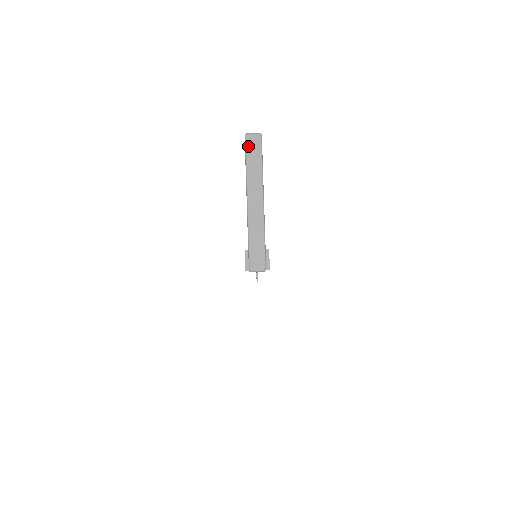
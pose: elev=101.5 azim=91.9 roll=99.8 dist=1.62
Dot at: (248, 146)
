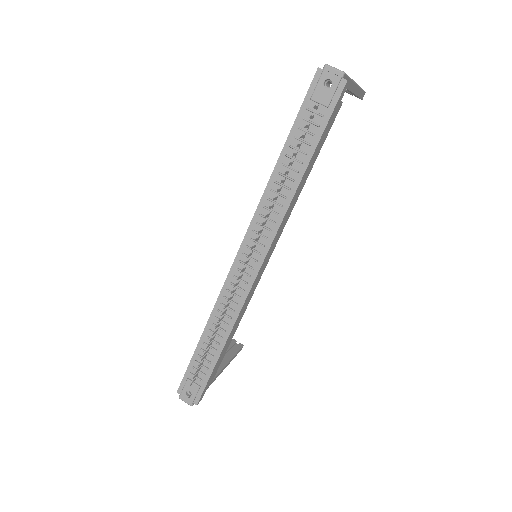
Dot at: occluded
